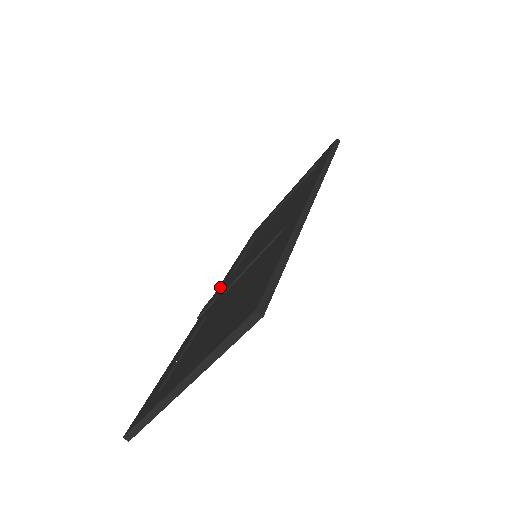
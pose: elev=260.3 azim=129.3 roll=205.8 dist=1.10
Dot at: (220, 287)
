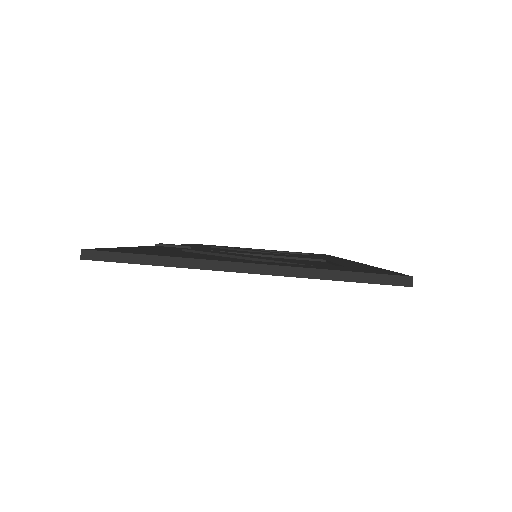
Dot at: occluded
